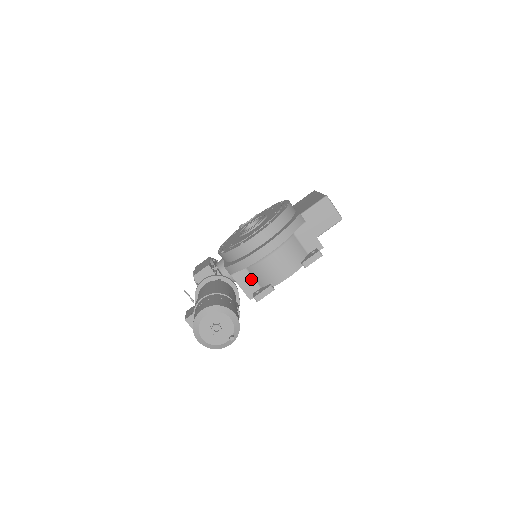
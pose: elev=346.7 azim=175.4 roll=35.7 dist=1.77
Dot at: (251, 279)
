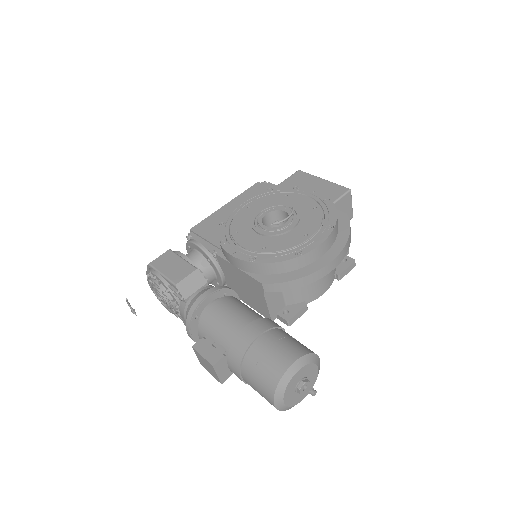
Dot at: (281, 296)
